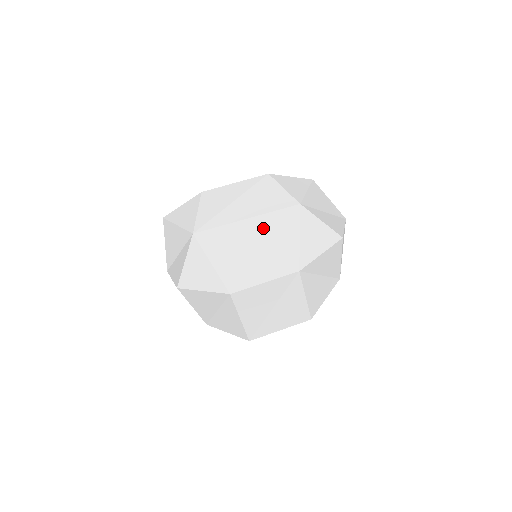
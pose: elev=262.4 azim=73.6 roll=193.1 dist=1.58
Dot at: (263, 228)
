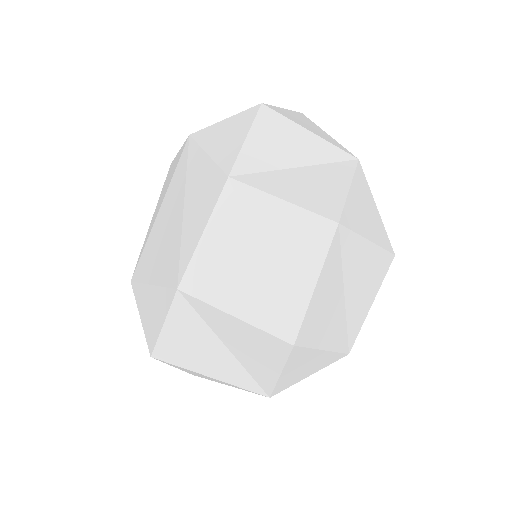
Dot at: (174, 194)
